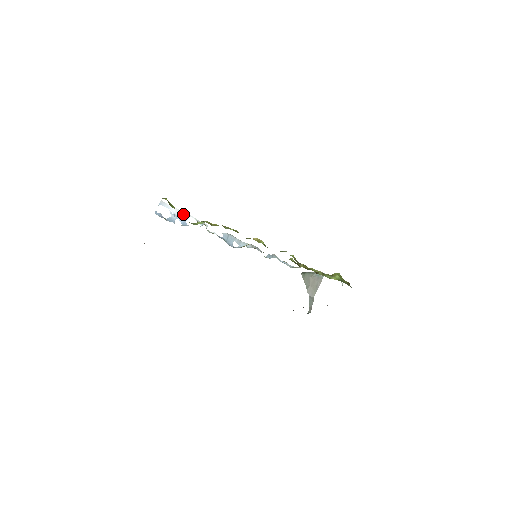
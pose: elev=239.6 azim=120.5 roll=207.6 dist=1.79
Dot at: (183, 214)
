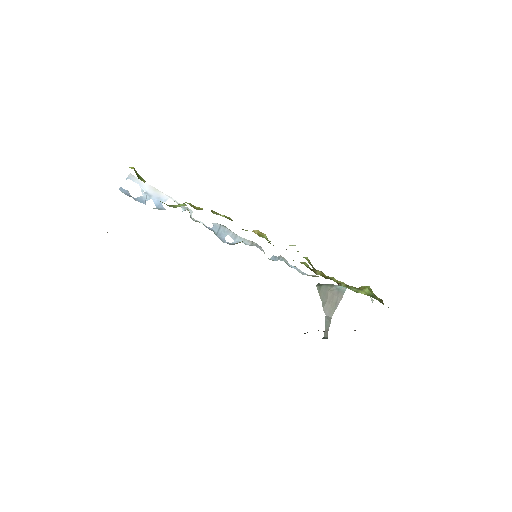
Dot at: (159, 194)
